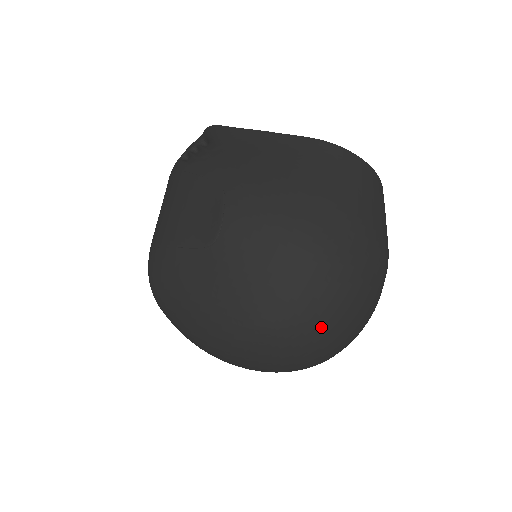
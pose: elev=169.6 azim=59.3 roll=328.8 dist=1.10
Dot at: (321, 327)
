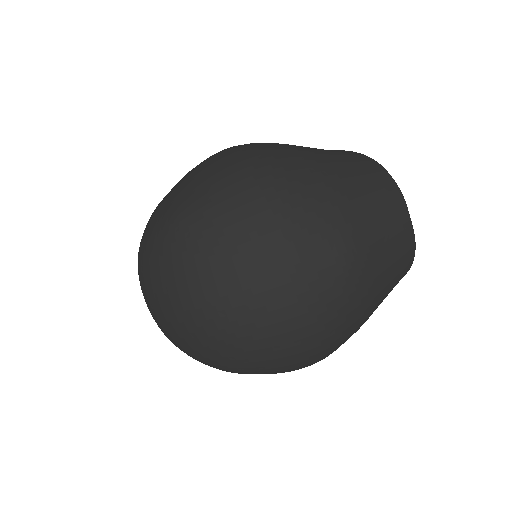
Dot at: (218, 245)
